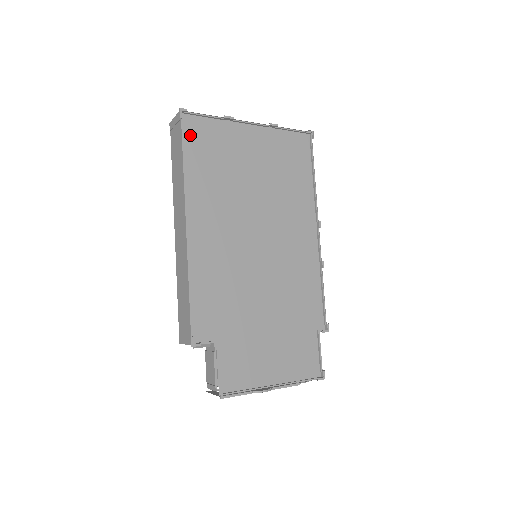
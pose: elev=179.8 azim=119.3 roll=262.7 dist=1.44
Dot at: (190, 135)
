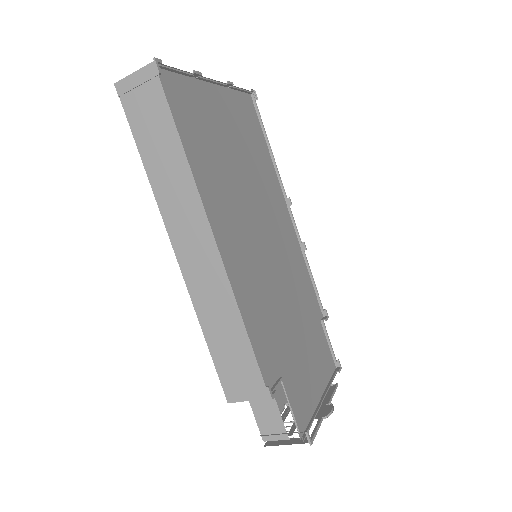
Dot at: (171, 101)
